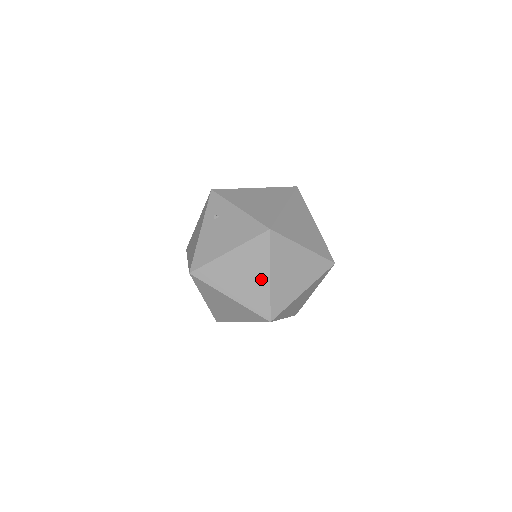
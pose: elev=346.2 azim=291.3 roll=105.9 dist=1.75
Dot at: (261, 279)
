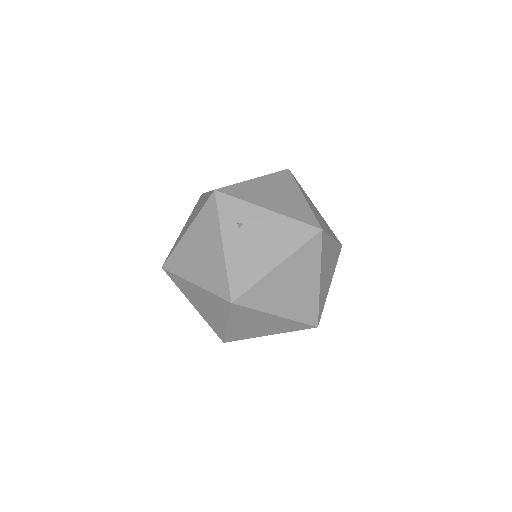
Dot at: (311, 286)
